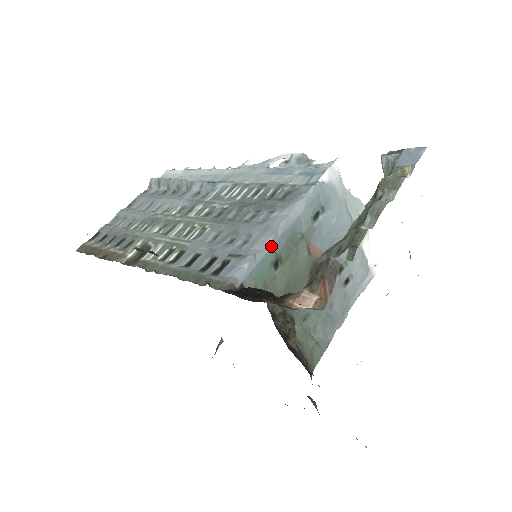
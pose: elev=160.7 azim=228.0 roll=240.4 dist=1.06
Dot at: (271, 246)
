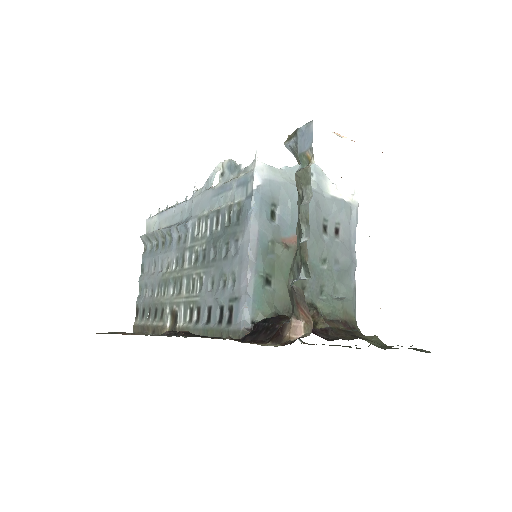
Dot at: (253, 275)
